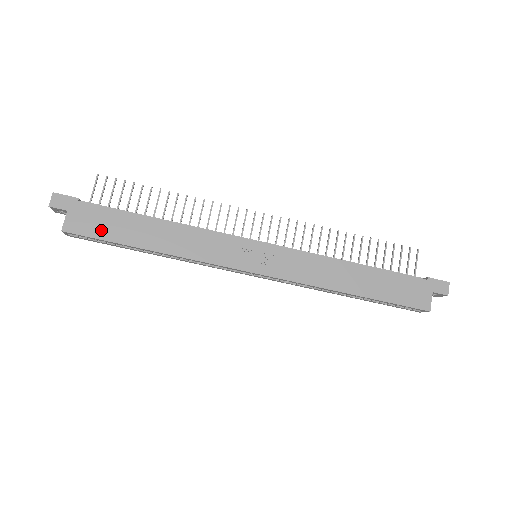
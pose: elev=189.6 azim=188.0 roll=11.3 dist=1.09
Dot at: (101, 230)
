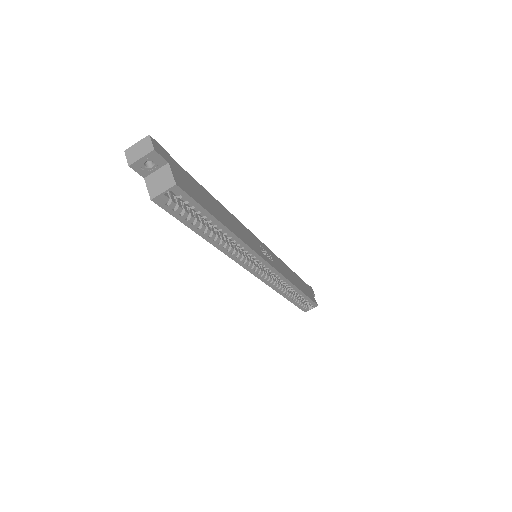
Dot at: (198, 196)
